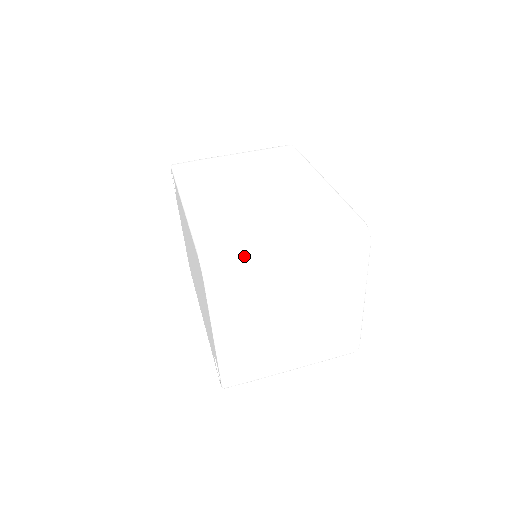
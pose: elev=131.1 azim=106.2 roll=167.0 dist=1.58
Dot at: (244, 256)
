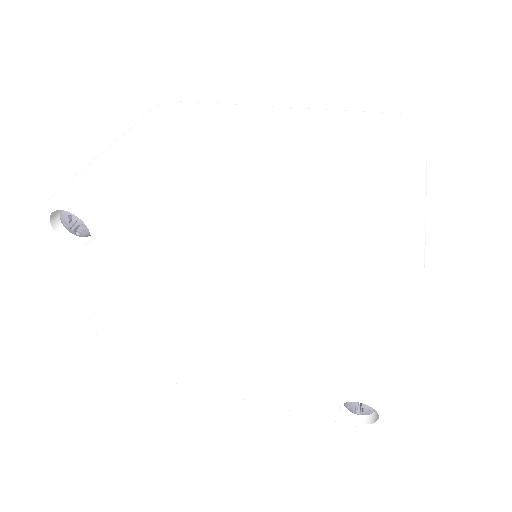
Dot at: (416, 209)
